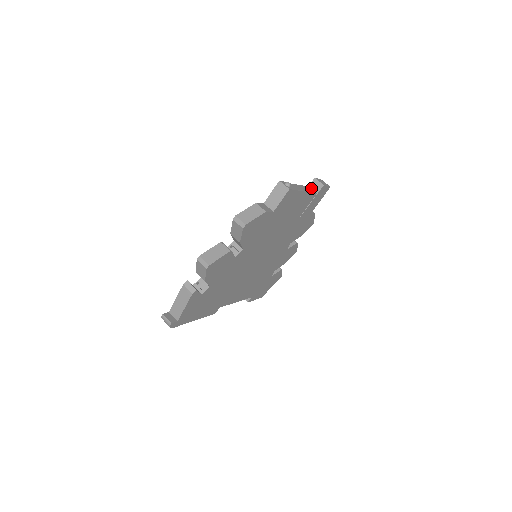
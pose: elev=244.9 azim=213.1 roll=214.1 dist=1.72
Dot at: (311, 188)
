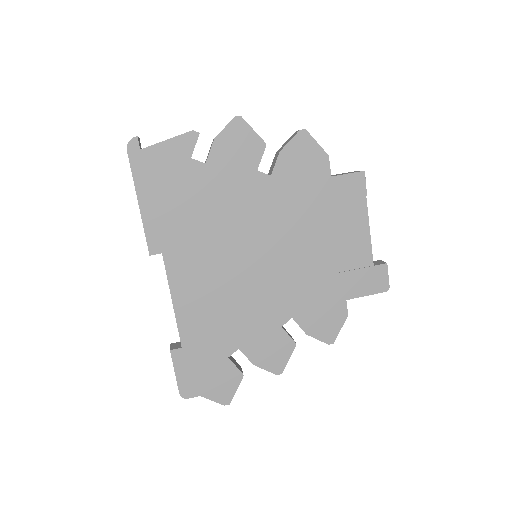
Dot at: occluded
